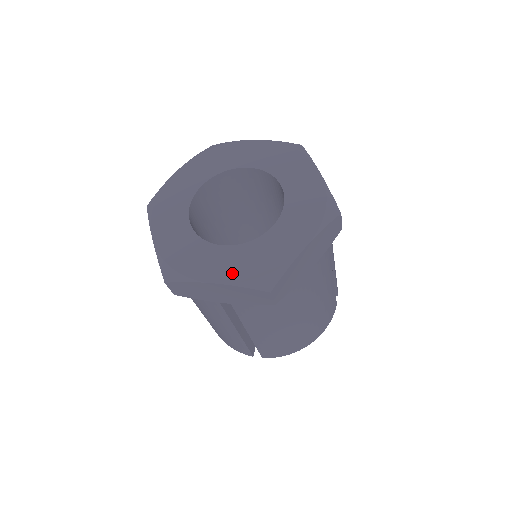
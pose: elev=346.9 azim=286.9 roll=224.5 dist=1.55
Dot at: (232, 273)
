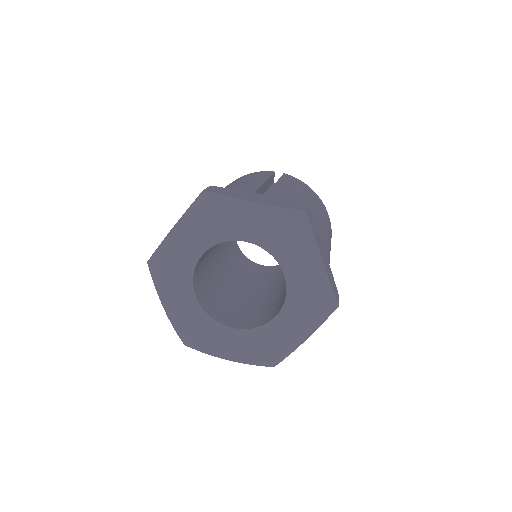
Dot at: (242, 354)
